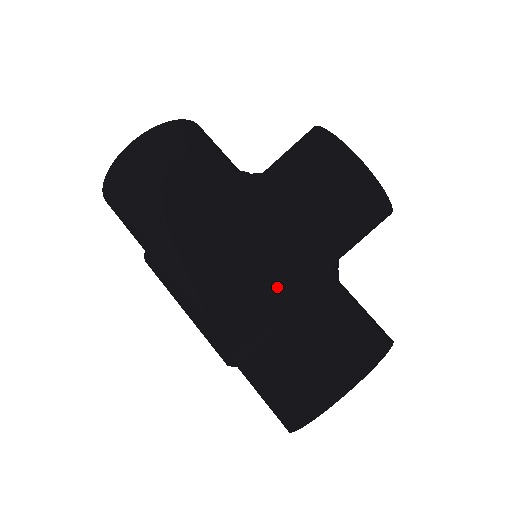
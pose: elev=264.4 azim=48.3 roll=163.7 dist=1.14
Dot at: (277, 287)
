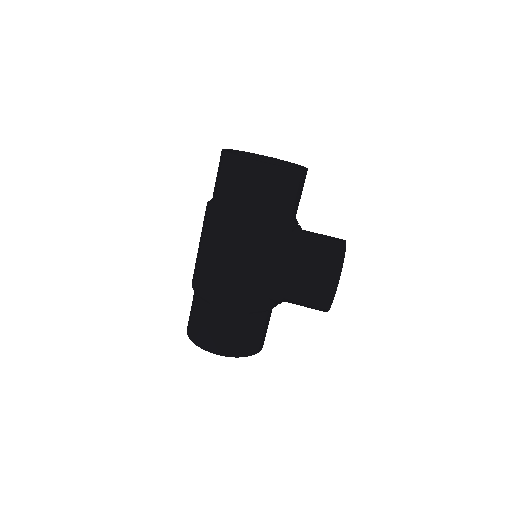
Dot at: (243, 299)
